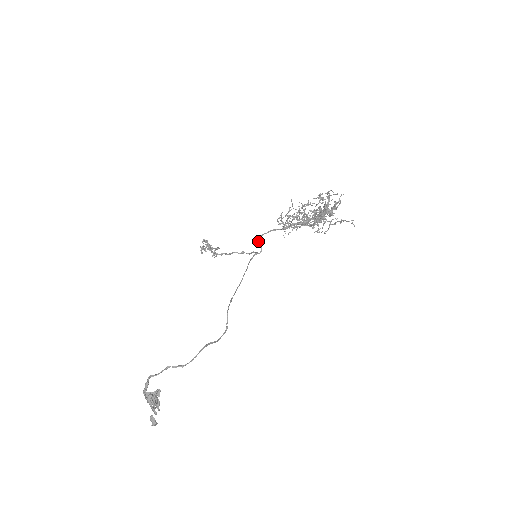
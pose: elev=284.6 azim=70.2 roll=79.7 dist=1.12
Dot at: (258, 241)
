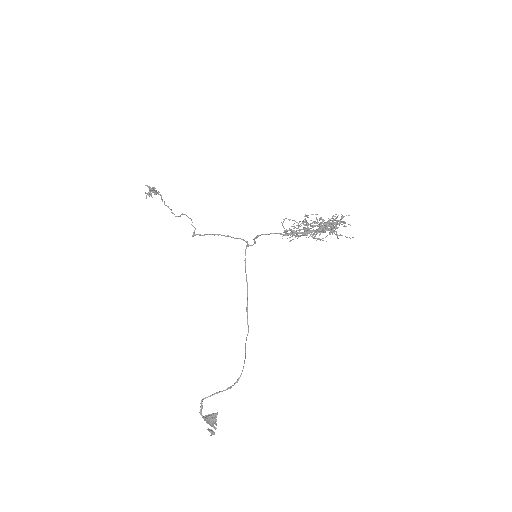
Dot at: (254, 238)
